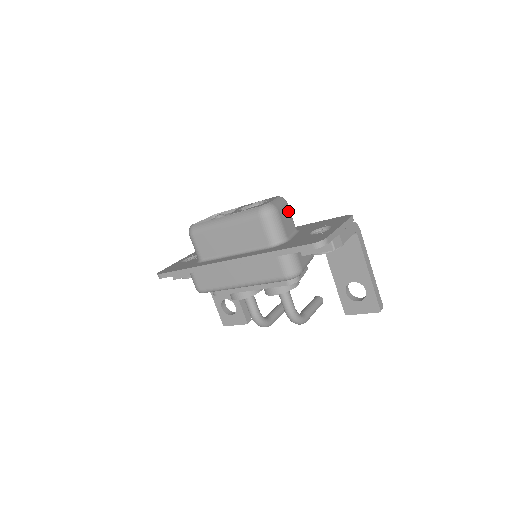
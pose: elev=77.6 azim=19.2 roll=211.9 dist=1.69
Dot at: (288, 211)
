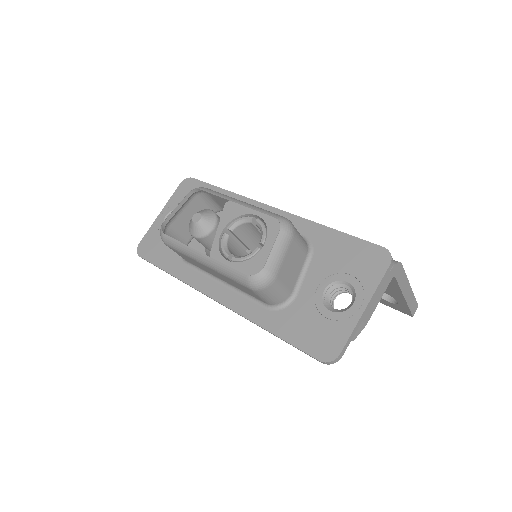
Dot at: (294, 247)
